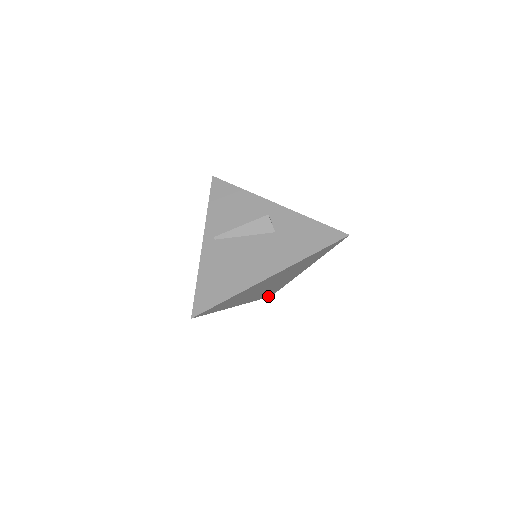
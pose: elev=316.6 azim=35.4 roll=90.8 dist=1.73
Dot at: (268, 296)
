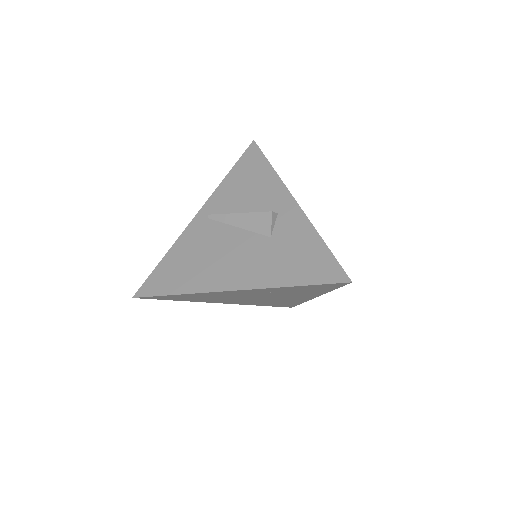
Dot at: (284, 306)
